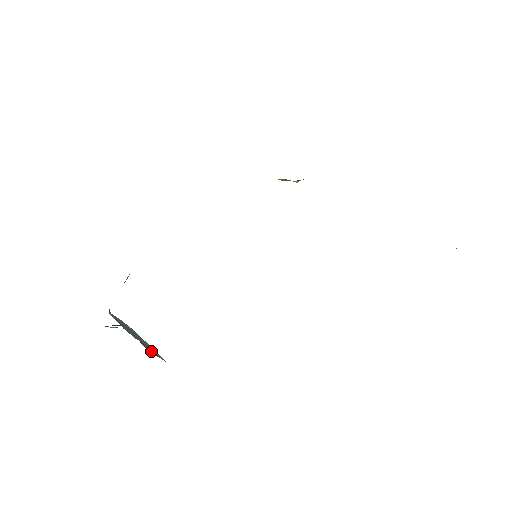
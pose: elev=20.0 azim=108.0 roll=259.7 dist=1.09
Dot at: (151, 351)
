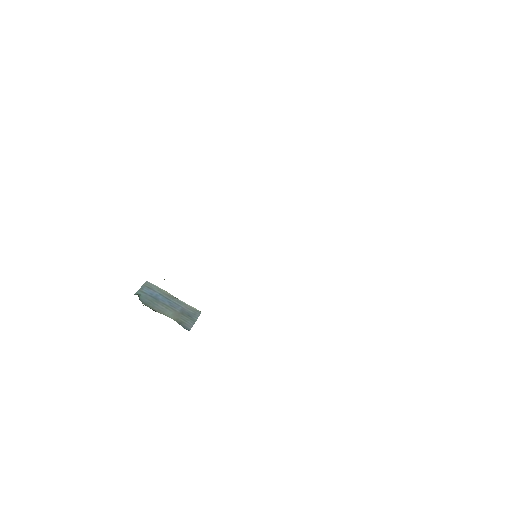
Dot at: (190, 322)
